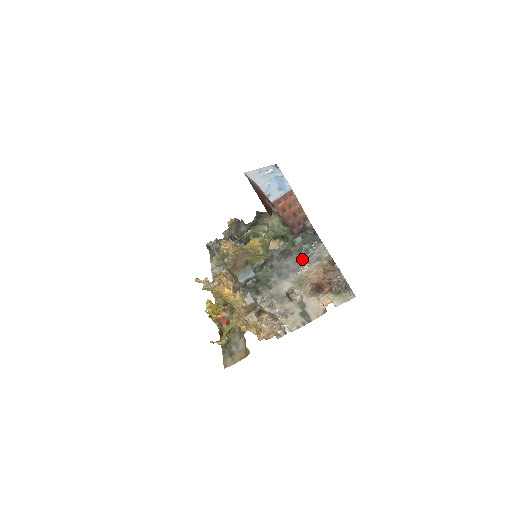
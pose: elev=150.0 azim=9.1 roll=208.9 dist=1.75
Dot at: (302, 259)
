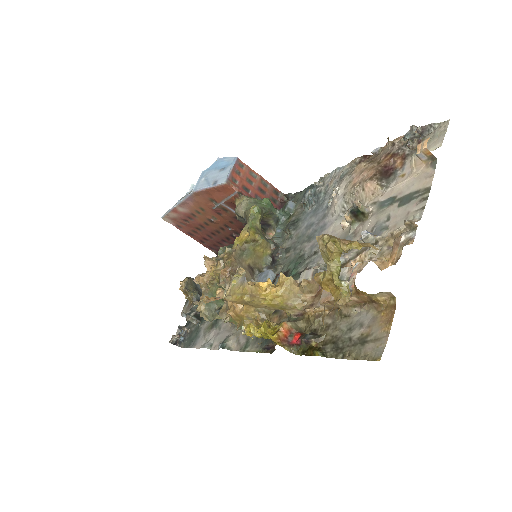
Dot at: (320, 202)
